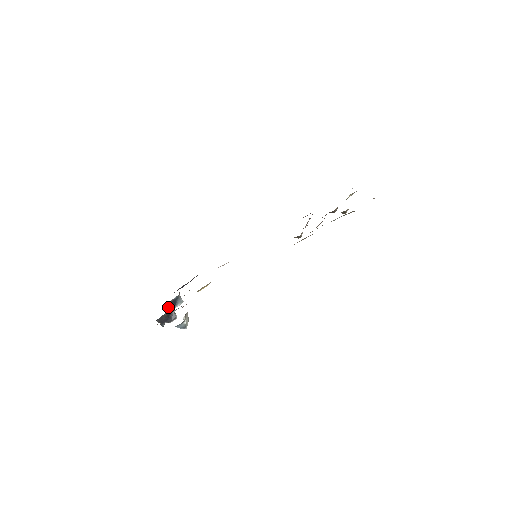
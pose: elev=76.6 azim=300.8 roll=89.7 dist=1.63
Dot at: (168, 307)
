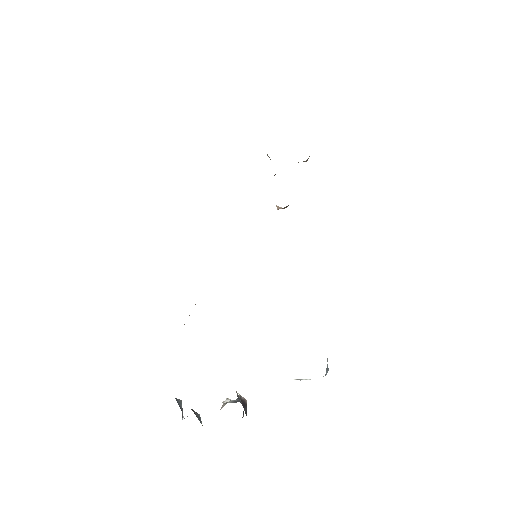
Dot at: (194, 413)
